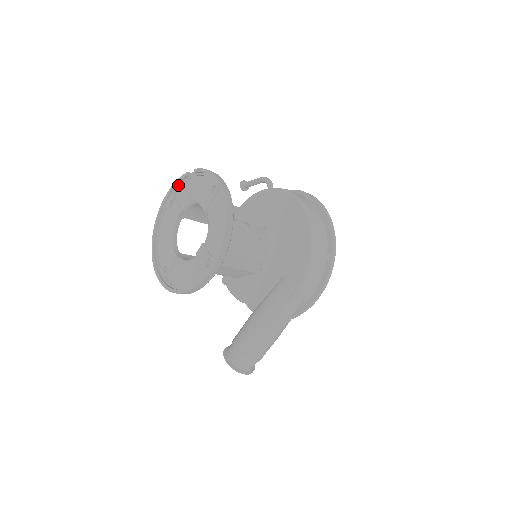
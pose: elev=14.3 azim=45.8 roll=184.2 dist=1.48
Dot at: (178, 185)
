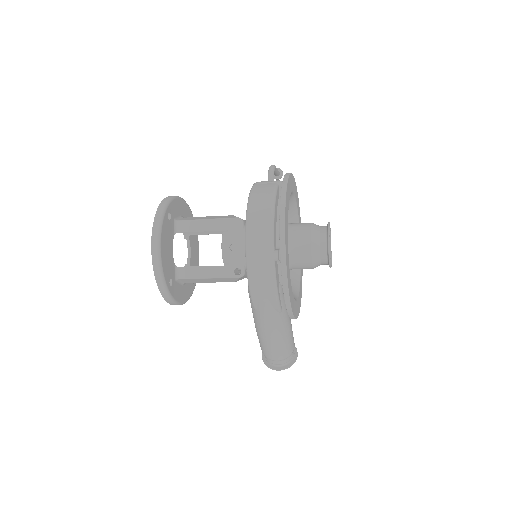
Dot at: occluded
